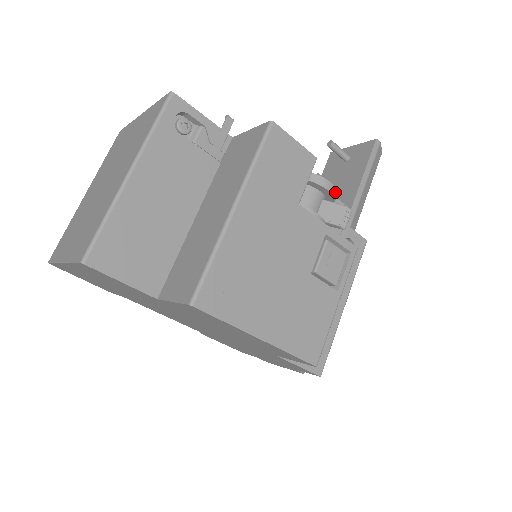
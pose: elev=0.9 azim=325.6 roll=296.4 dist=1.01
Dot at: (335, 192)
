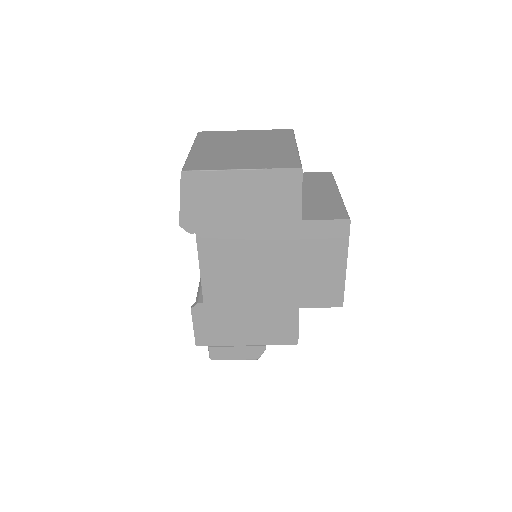
Dot at: occluded
